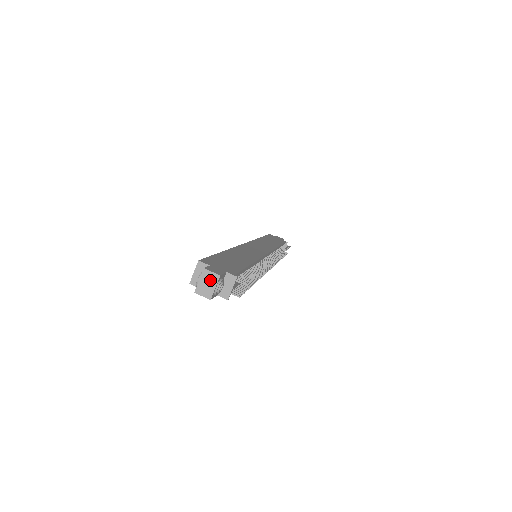
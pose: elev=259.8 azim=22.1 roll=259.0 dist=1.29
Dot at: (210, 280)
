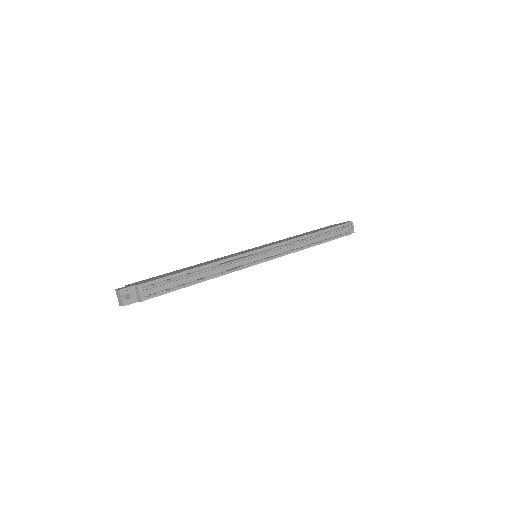
Dot at: (119, 295)
